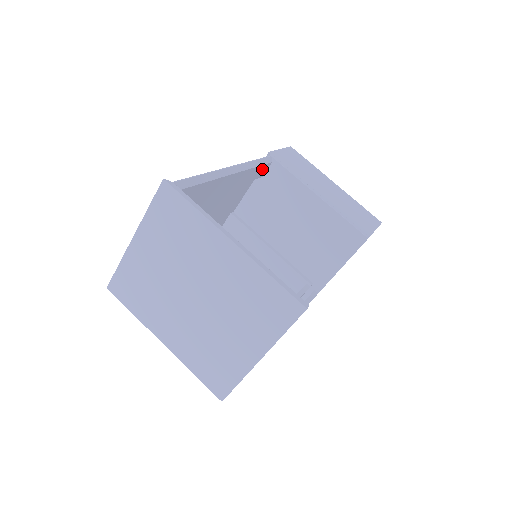
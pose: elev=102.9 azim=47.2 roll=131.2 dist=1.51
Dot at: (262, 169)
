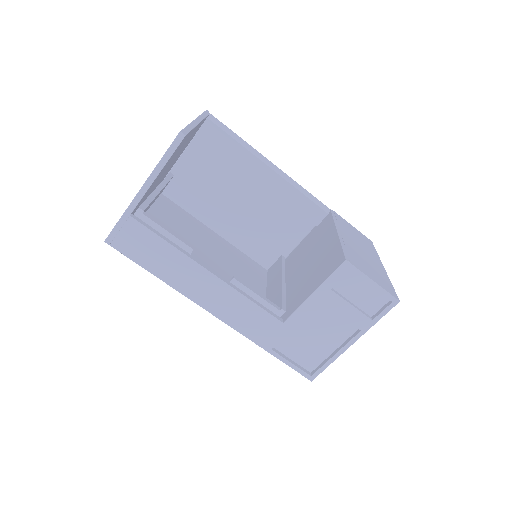
Dot at: (314, 210)
